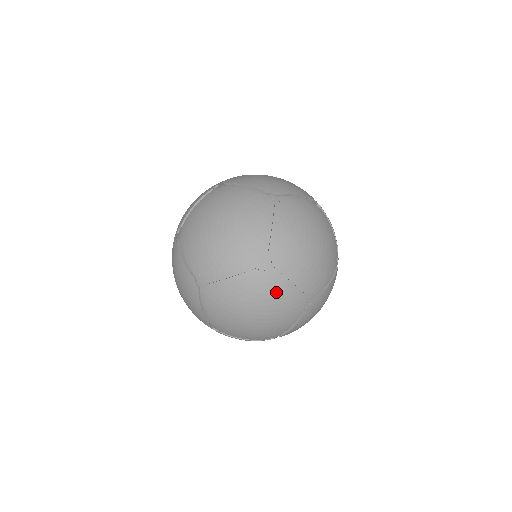
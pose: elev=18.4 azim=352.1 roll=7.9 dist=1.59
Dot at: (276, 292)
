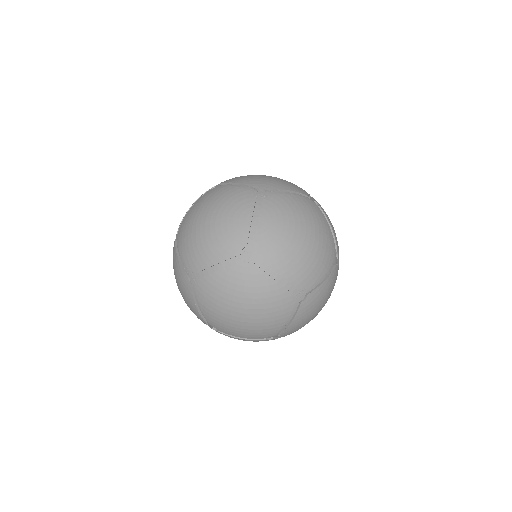
Dot at: (264, 285)
